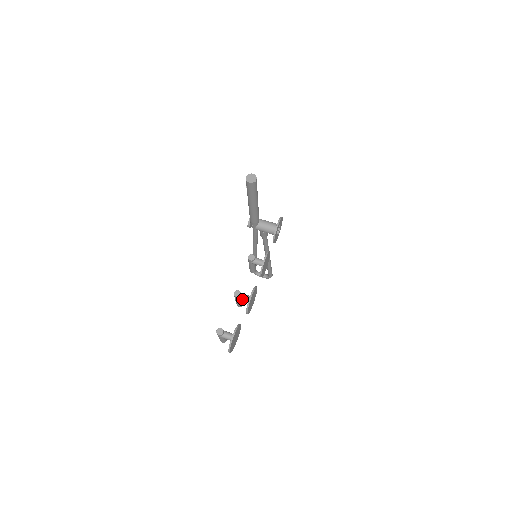
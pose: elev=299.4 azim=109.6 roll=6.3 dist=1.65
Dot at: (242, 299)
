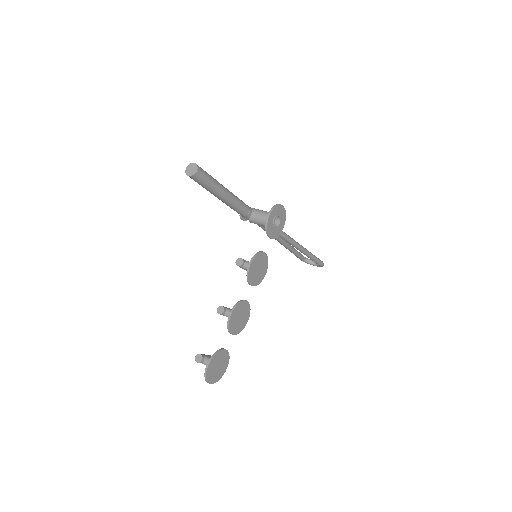
Dot at: (227, 316)
